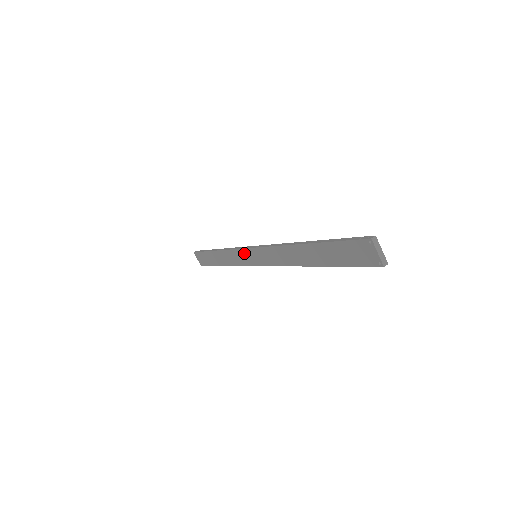
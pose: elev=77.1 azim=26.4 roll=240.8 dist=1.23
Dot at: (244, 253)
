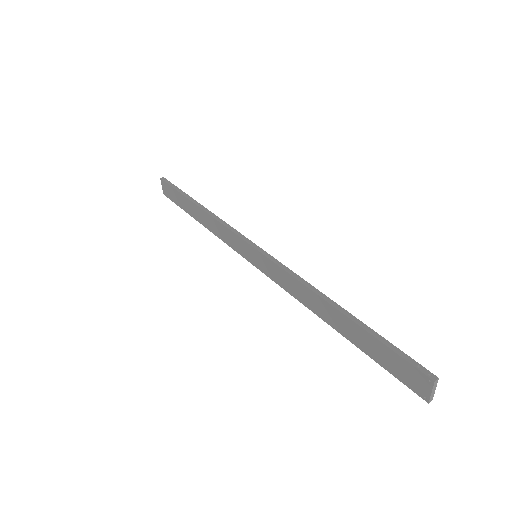
Dot at: (241, 243)
